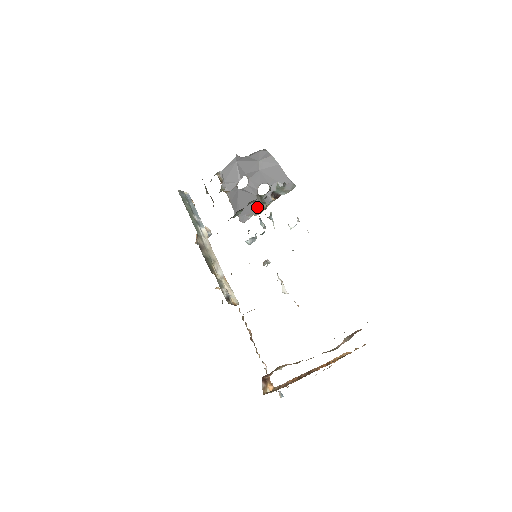
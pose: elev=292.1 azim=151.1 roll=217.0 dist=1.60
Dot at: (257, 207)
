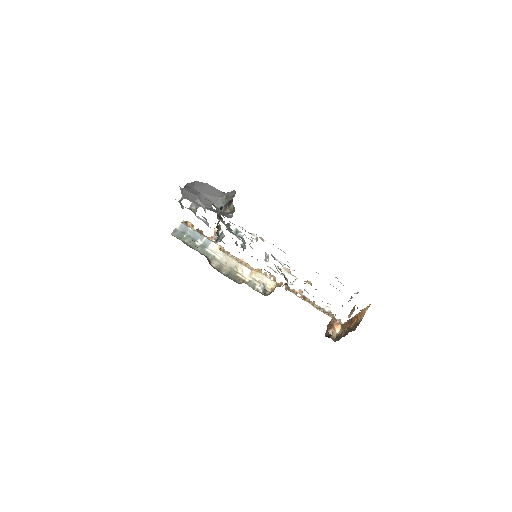
Dot at: occluded
